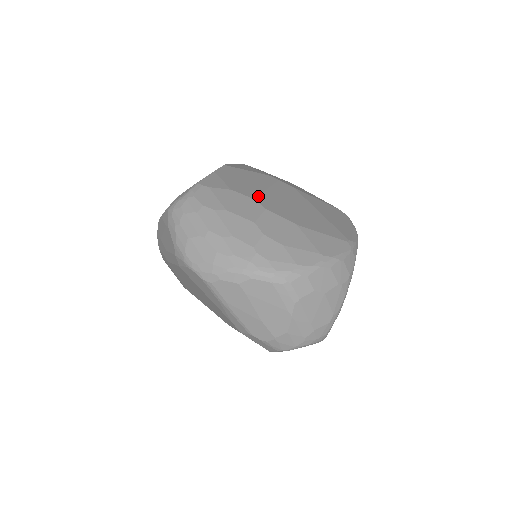
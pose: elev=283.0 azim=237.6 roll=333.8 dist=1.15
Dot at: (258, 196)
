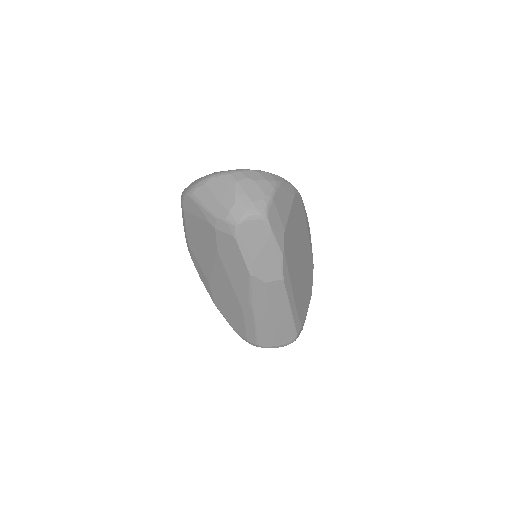
Dot at: occluded
